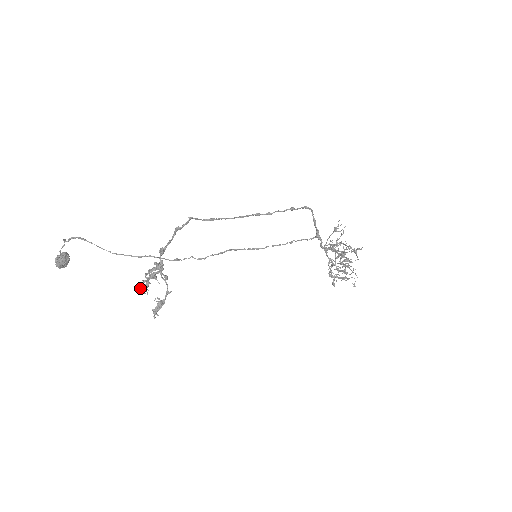
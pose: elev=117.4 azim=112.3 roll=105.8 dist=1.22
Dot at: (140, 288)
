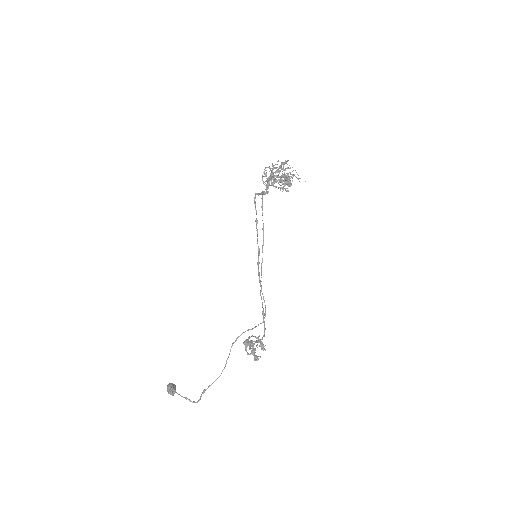
Dot at: occluded
